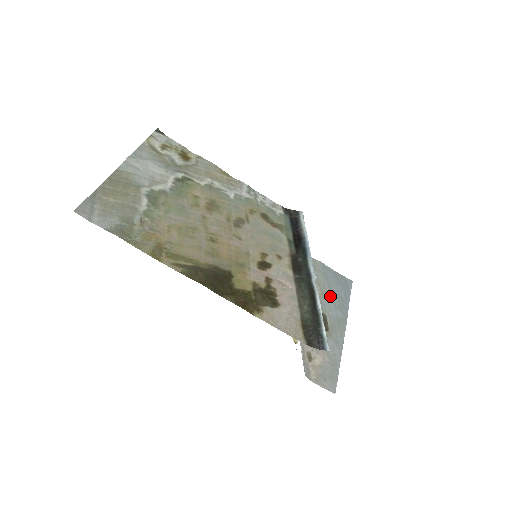
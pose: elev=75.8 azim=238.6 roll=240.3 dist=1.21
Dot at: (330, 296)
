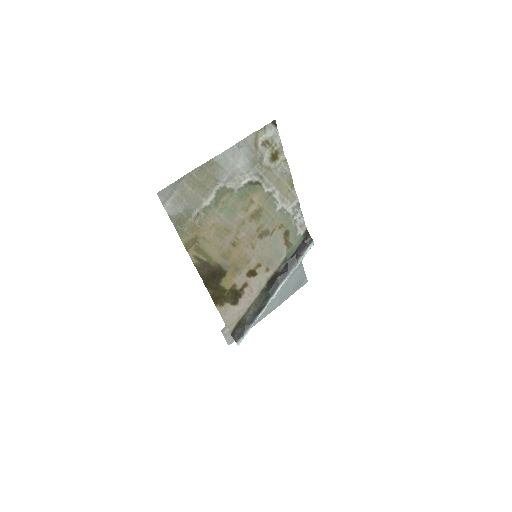
Dot at: (283, 287)
